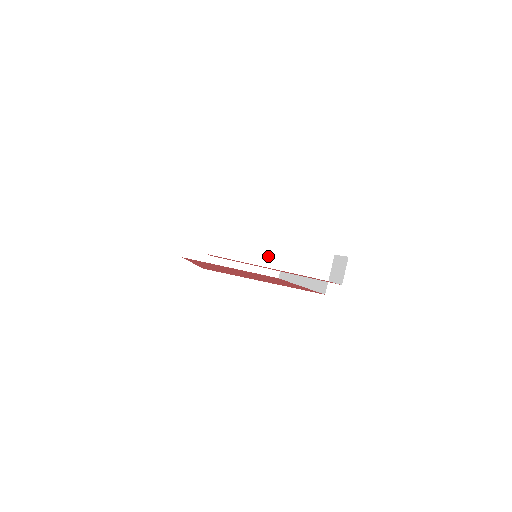
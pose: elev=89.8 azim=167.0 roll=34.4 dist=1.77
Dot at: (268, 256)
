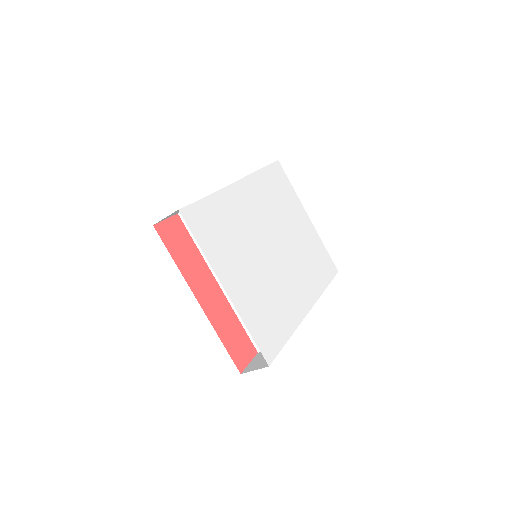
Dot at: occluded
